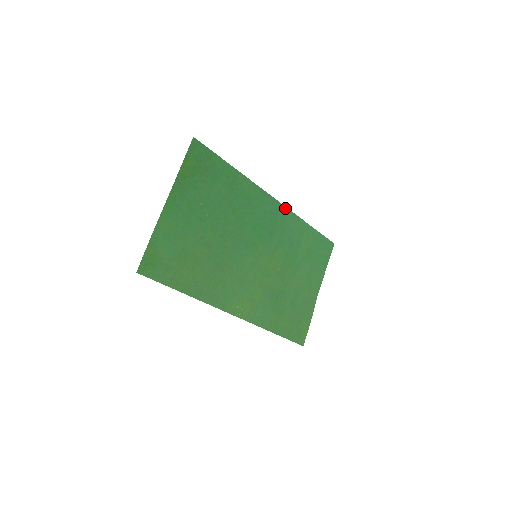
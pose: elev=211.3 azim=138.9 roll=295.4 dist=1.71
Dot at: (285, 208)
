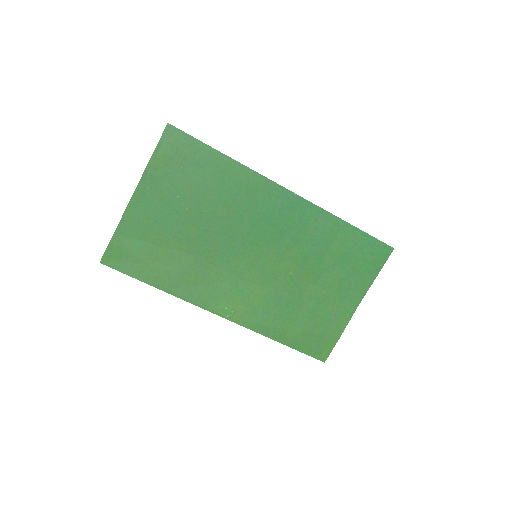
Dot at: (307, 202)
